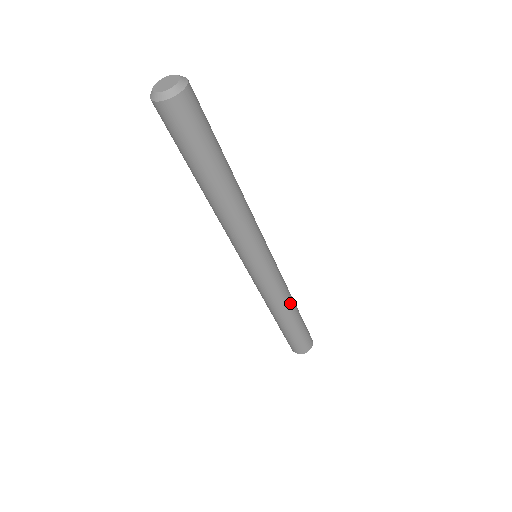
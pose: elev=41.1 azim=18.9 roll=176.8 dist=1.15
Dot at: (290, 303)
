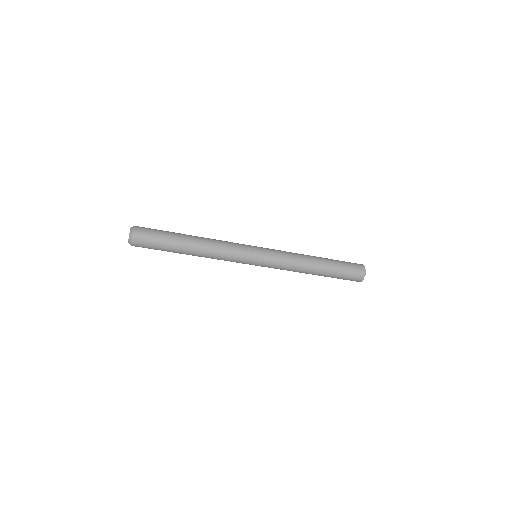
Dot at: (306, 268)
